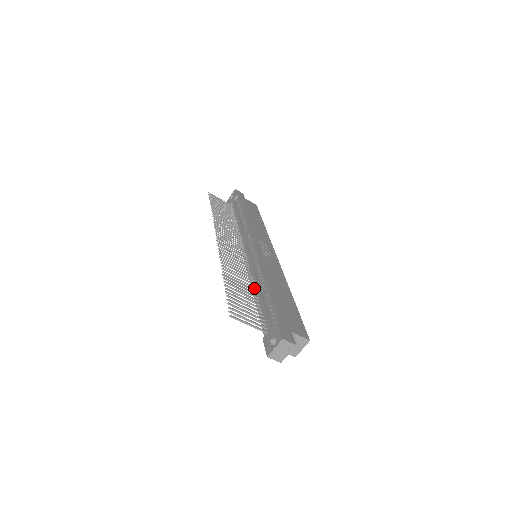
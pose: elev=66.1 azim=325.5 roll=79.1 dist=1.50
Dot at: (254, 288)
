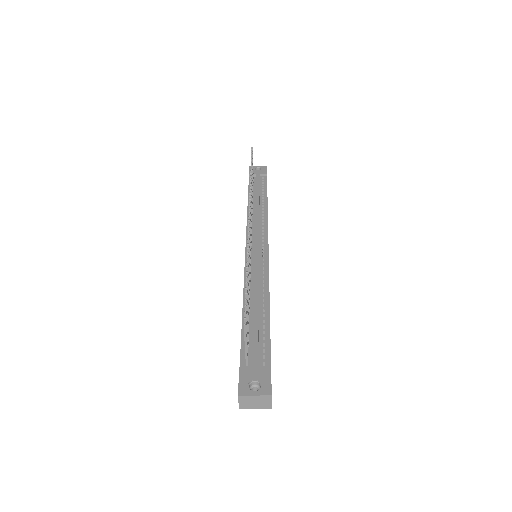
Dot at: occluded
